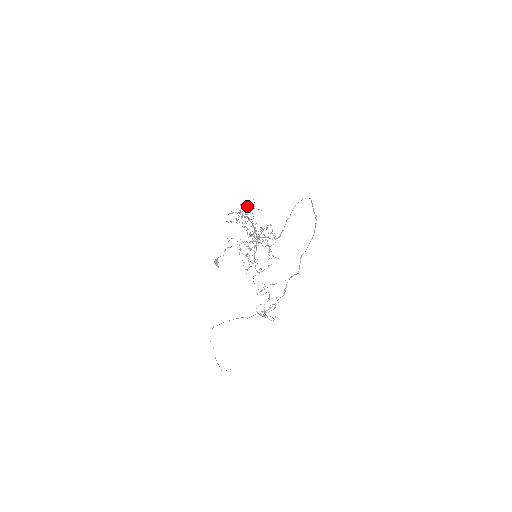
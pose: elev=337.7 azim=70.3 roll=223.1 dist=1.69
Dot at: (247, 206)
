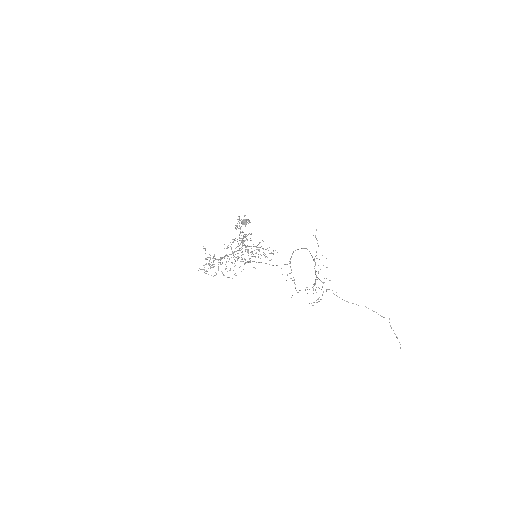
Dot at: occluded
